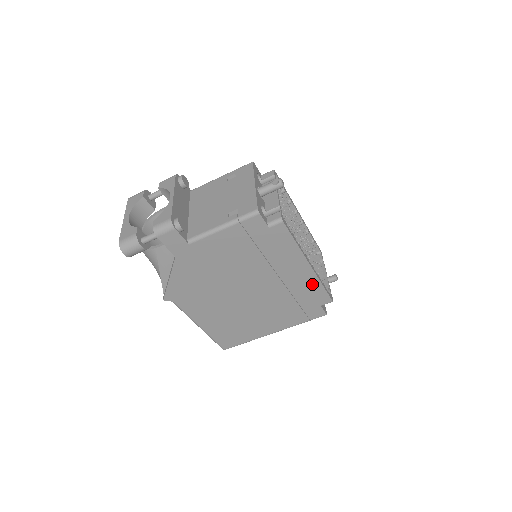
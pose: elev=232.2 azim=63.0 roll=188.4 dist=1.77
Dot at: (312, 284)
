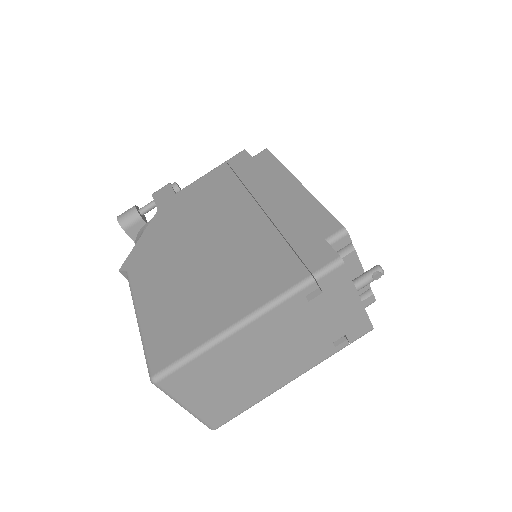
Dot at: (305, 206)
